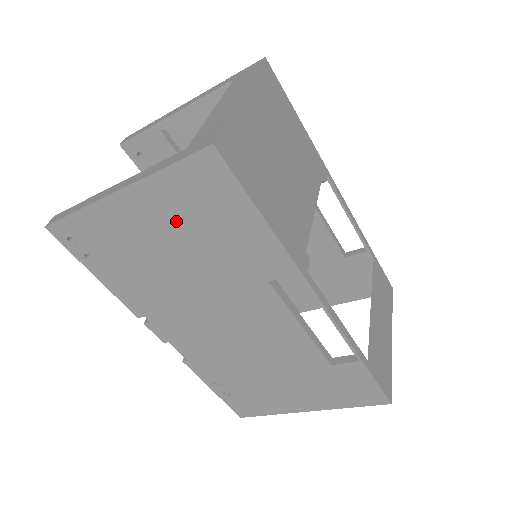
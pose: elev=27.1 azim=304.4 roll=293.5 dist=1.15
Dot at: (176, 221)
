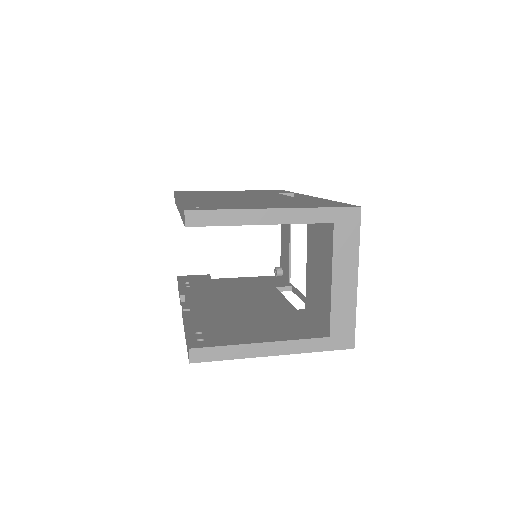
Dot at: occluded
